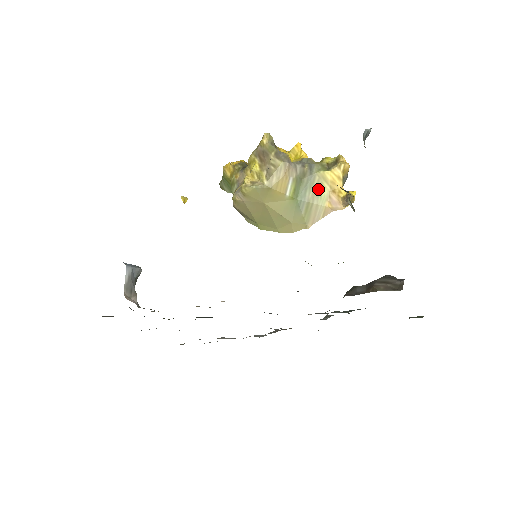
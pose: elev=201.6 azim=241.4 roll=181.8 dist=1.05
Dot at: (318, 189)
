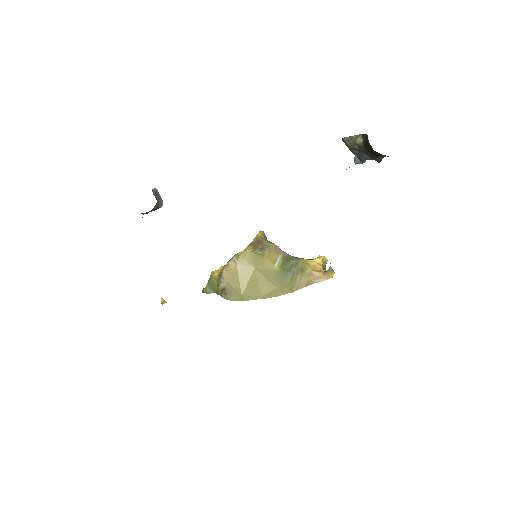
Dot at: (302, 268)
